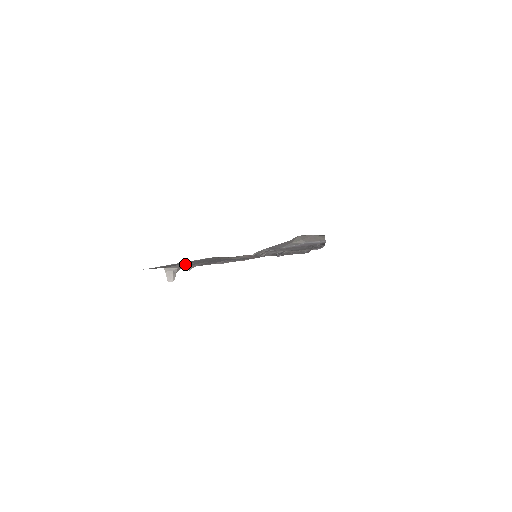
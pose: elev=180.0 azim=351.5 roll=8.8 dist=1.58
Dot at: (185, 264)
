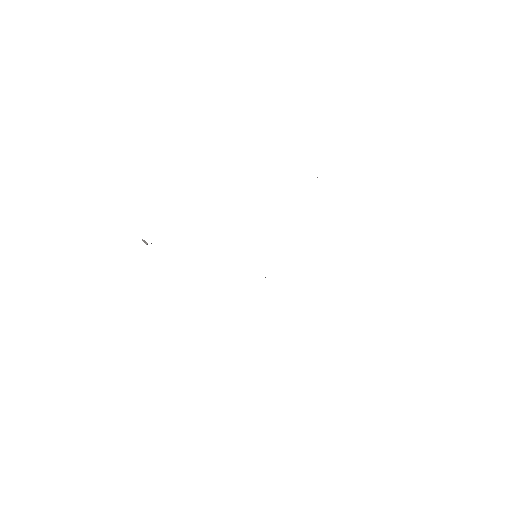
Dot at: occluded
